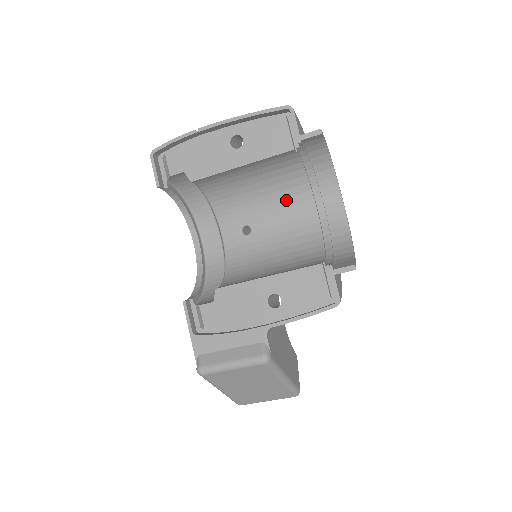
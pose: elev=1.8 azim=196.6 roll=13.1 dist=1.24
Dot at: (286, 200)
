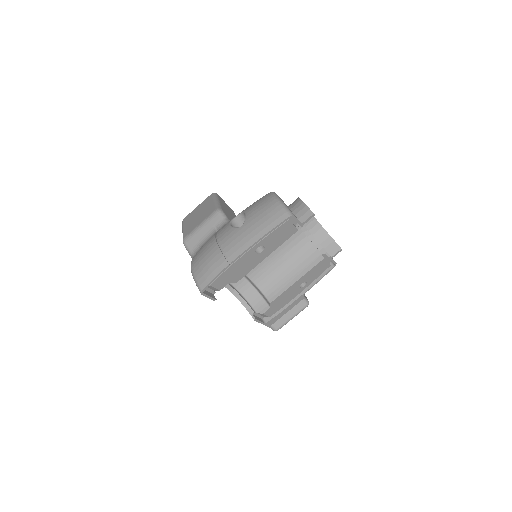
Dot at: occluded
